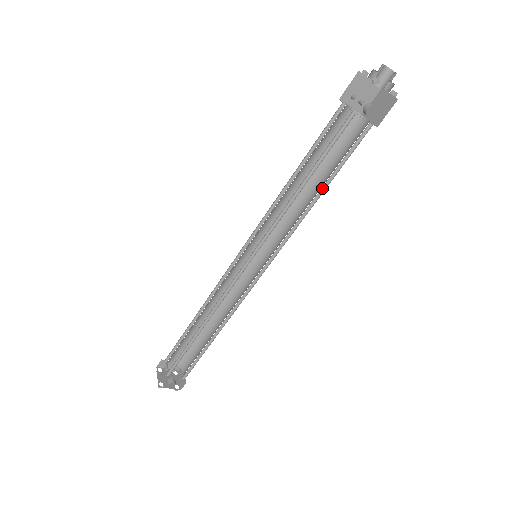
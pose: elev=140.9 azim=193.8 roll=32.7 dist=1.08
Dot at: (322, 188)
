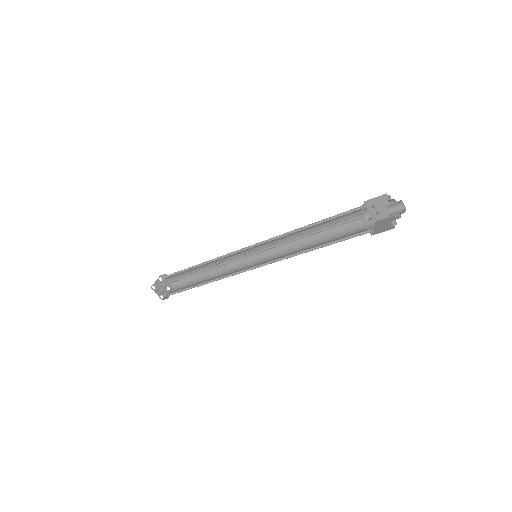
Dot at: (318, 246)
